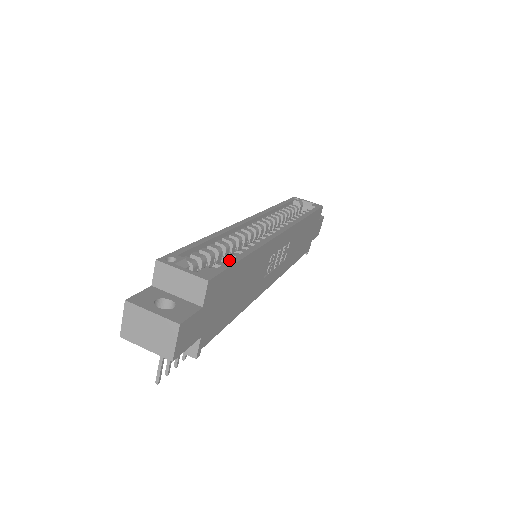
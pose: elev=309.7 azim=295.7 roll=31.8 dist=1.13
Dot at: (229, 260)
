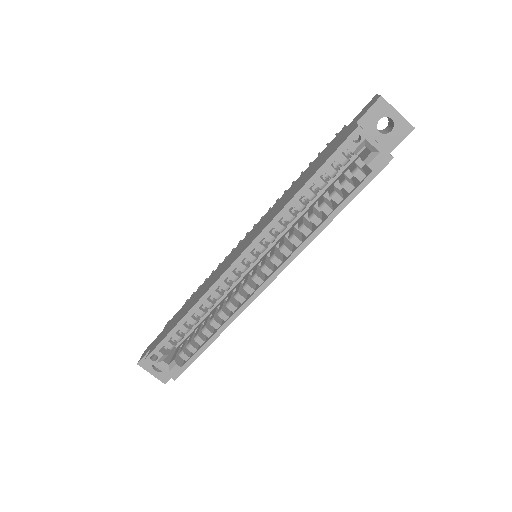
Dot at: (198, 343)
